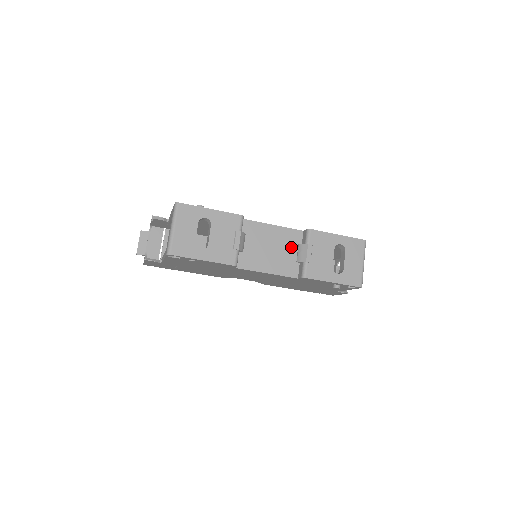
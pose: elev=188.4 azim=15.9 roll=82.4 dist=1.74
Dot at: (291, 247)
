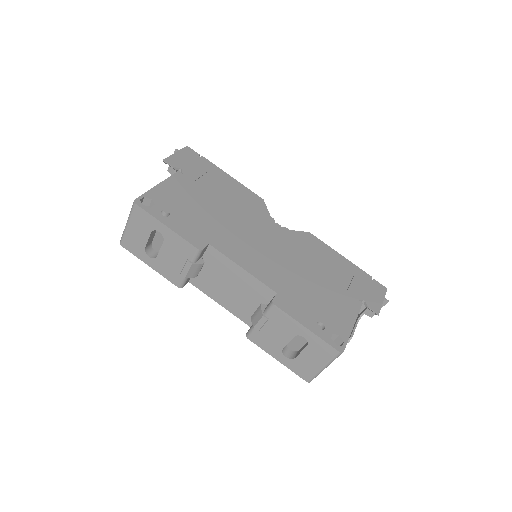
Dot at: (255, 299)
